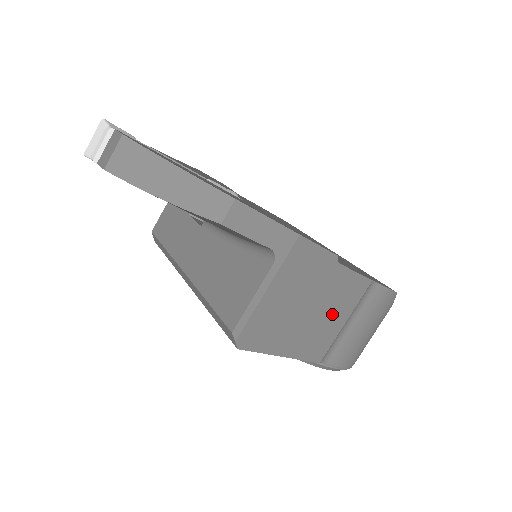
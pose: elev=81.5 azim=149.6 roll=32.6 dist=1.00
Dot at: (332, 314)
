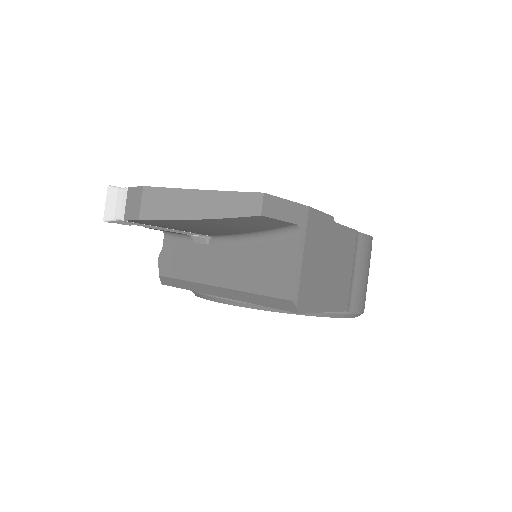
Dot at: (343, 266)
